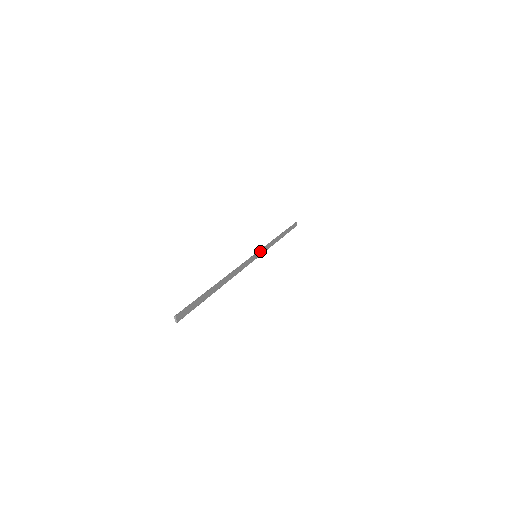
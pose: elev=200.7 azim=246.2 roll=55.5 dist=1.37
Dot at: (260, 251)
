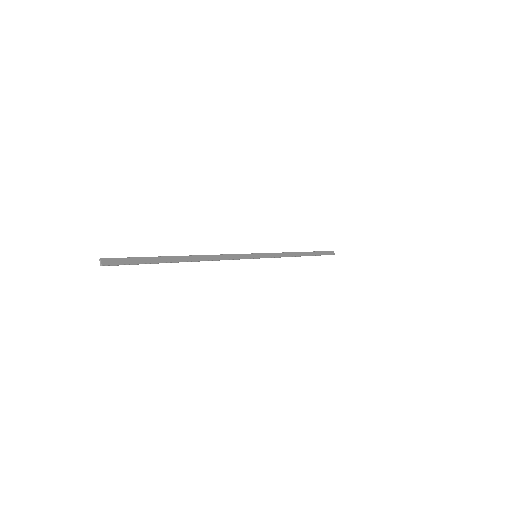
Dot at: (264, 254)
